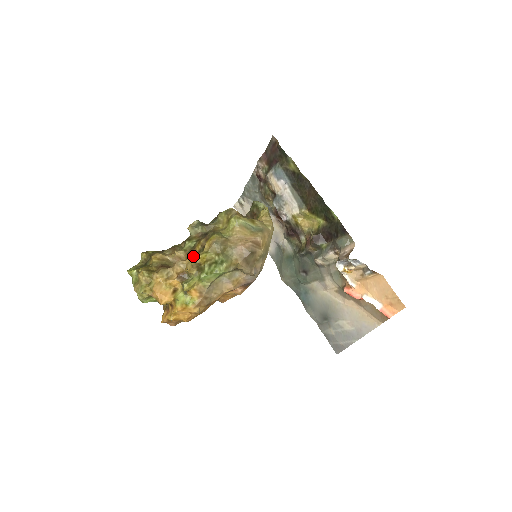
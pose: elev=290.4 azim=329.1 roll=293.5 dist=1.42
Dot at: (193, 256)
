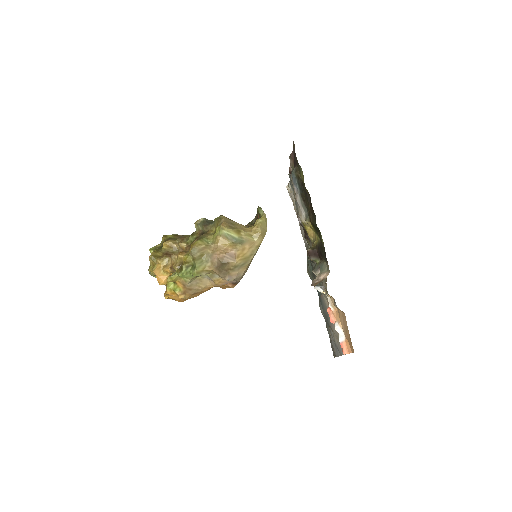
Dot at: (180, 255)
